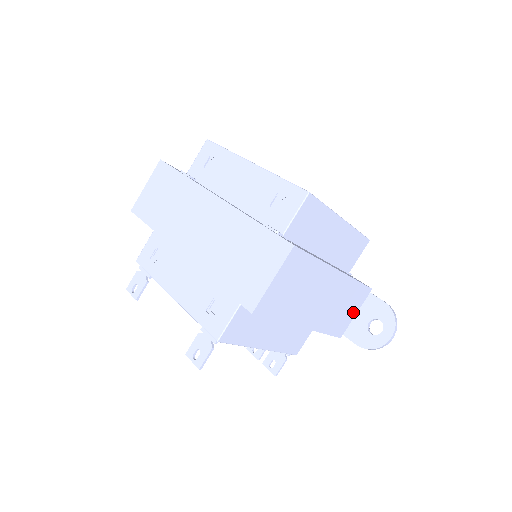
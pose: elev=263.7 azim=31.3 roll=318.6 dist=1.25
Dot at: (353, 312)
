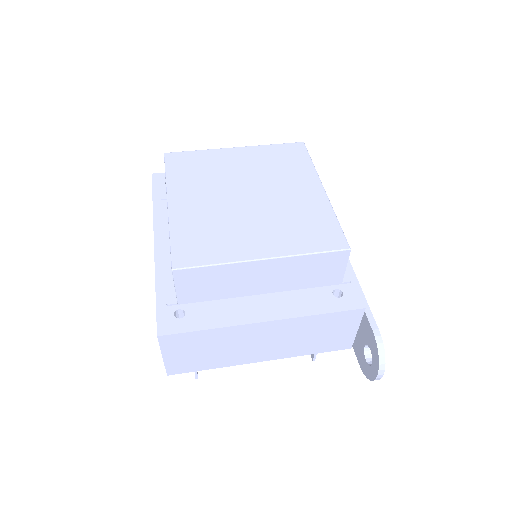
Dot at: (349, 330)
